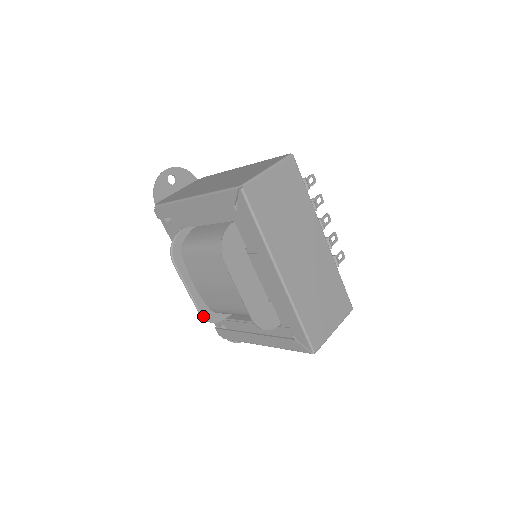
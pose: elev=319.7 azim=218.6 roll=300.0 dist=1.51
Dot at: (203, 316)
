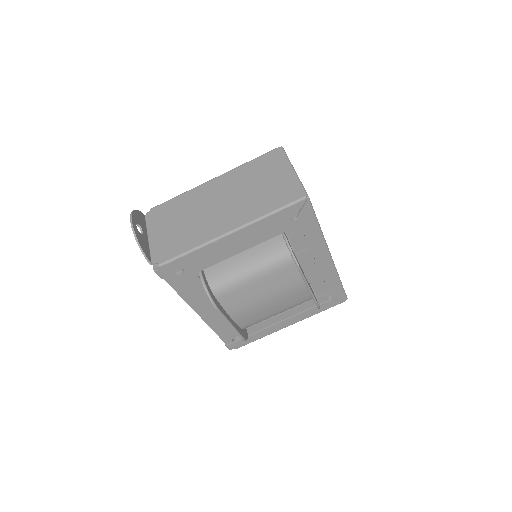
Dot at: (245, 339)
